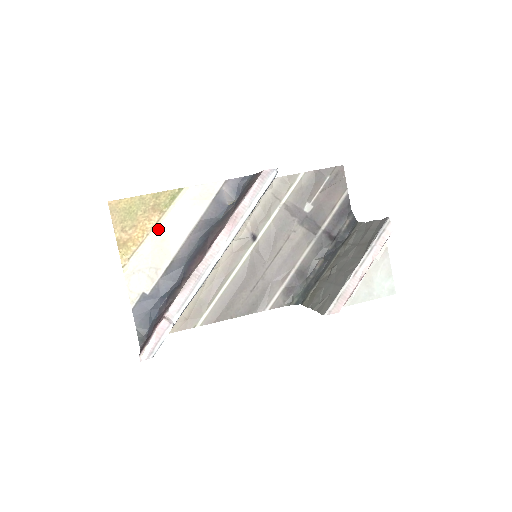
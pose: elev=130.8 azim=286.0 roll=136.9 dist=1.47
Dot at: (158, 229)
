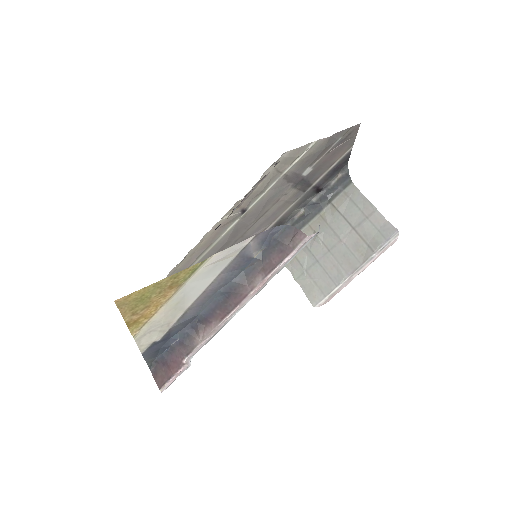
Dot at: (173, 298)
